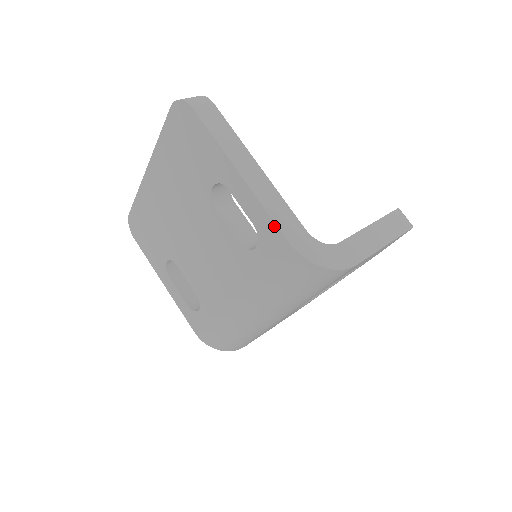
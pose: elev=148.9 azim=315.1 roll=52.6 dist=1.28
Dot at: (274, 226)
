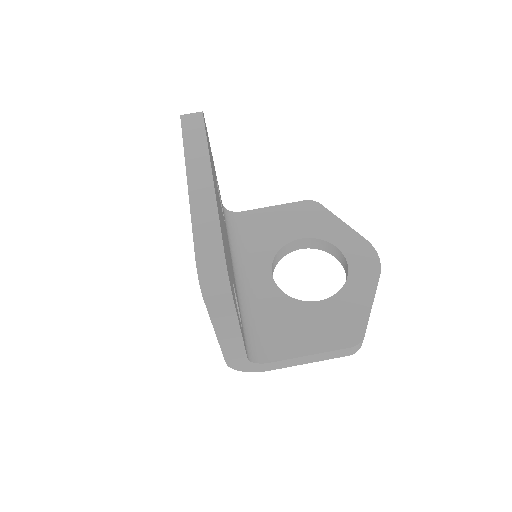
Dot at: (223, 355)
